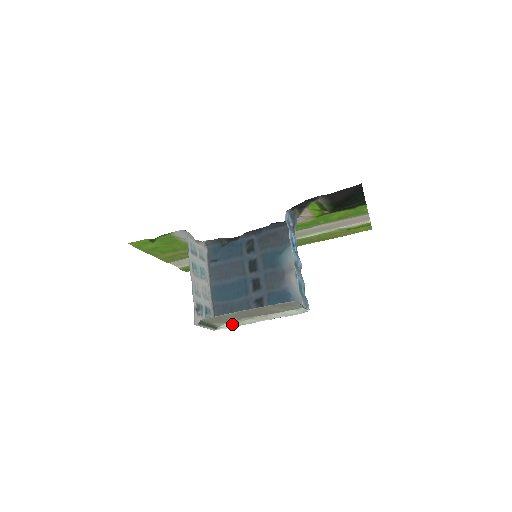
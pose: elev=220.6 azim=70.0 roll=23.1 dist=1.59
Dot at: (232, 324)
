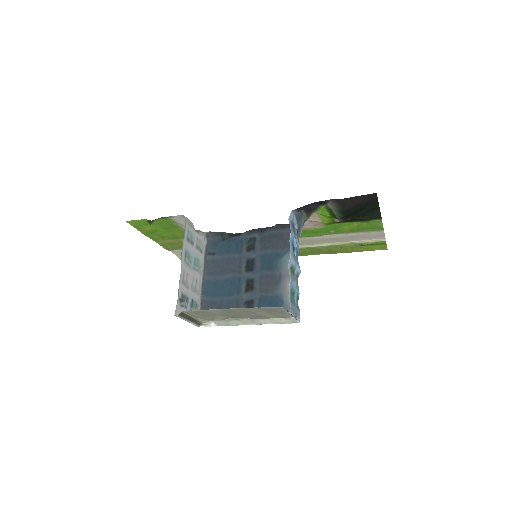
Dot at: (217, 323)
